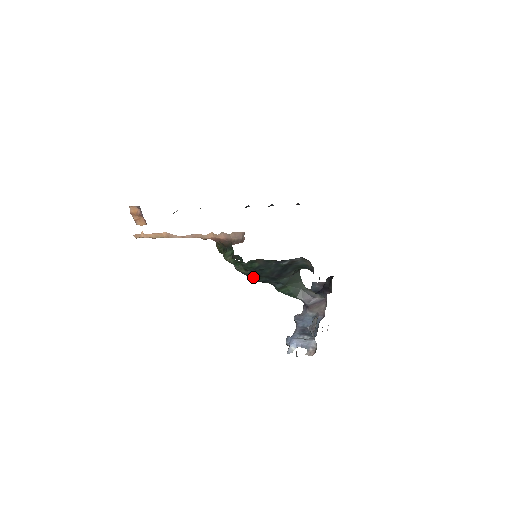
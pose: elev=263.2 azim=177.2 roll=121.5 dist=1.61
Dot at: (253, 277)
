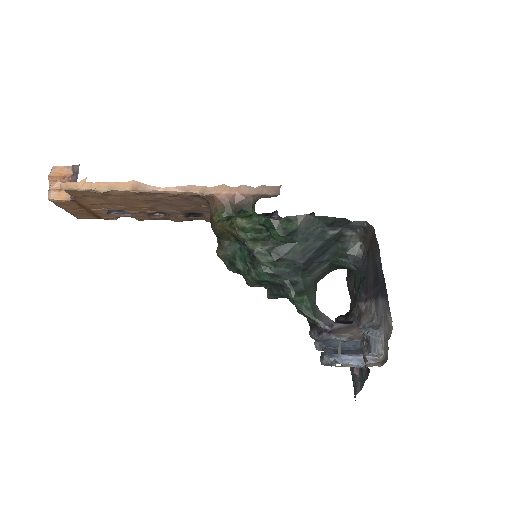
Dot at: (268, 261)
